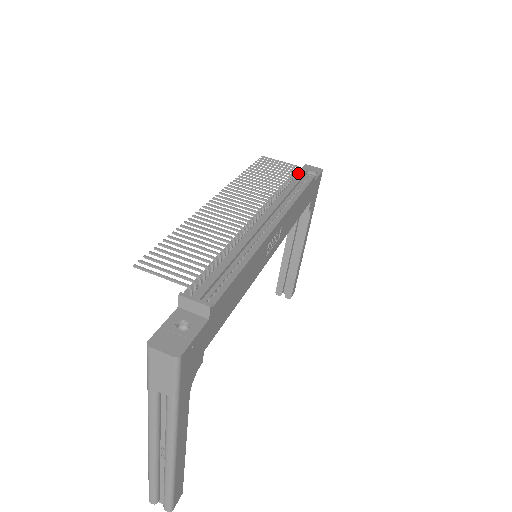
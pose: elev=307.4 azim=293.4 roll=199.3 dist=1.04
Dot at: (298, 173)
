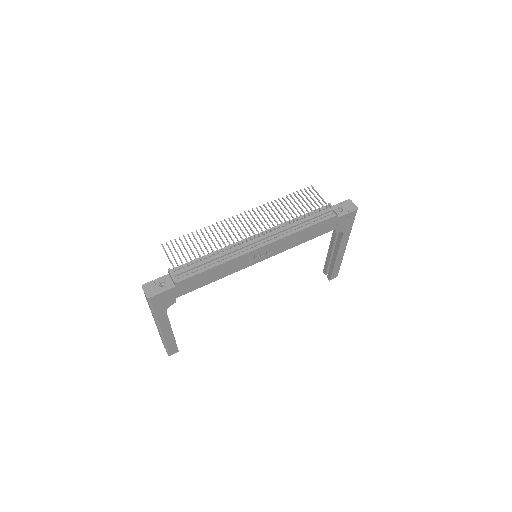
Dot at: (326, 209)
